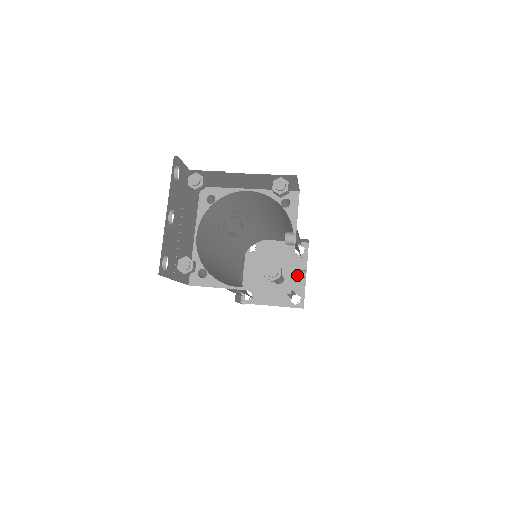
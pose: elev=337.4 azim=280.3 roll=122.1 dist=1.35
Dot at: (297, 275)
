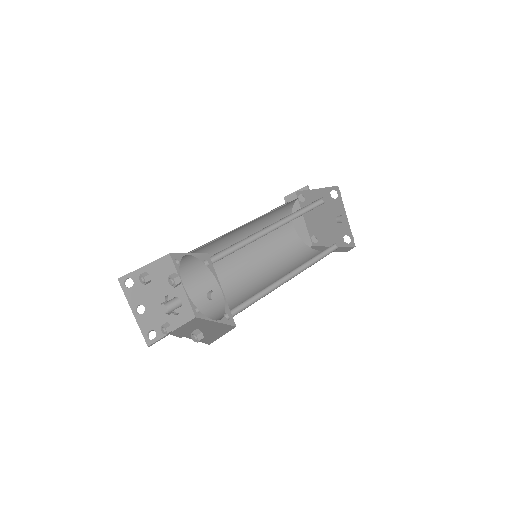
Dot at: (340, 218)
